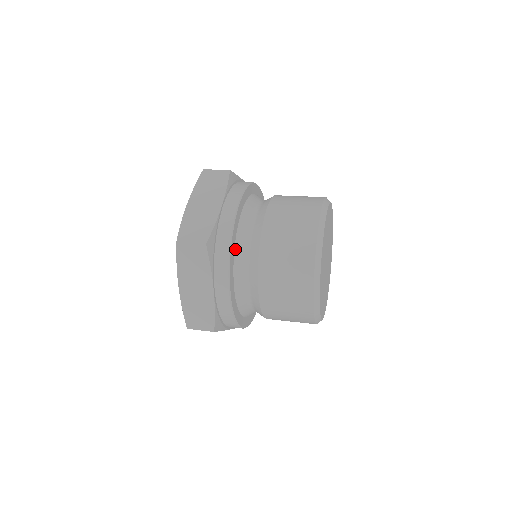
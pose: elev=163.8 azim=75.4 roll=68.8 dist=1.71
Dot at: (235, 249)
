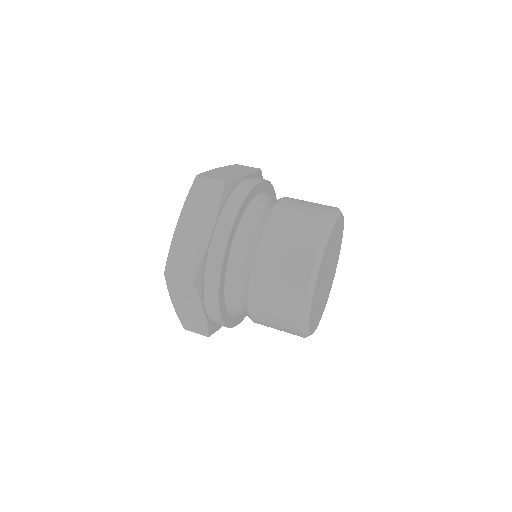
Dot at: (247, 208)
